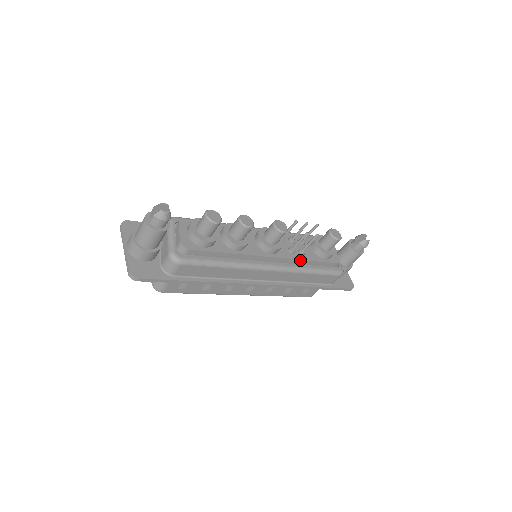
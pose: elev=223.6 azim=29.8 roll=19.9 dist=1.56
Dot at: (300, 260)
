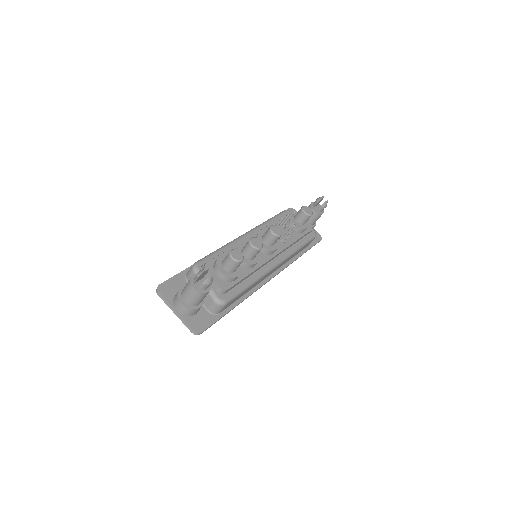
Dot at: occluded
